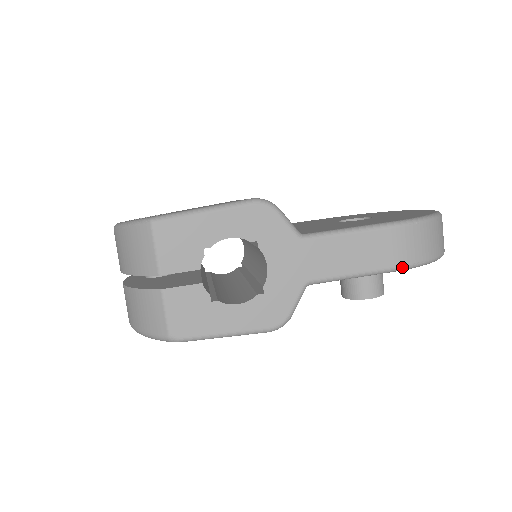
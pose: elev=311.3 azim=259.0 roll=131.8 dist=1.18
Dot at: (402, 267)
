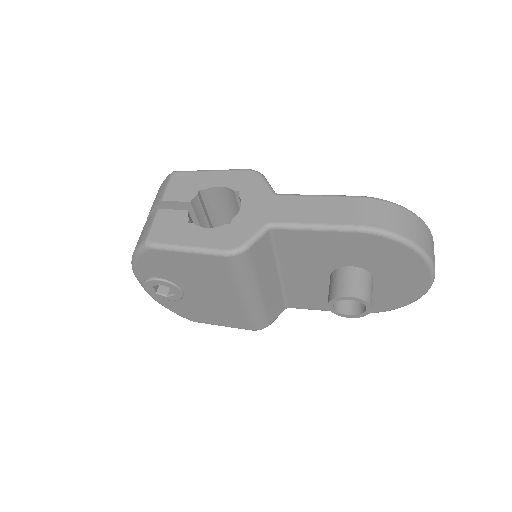
Dot at: (361, 227)
